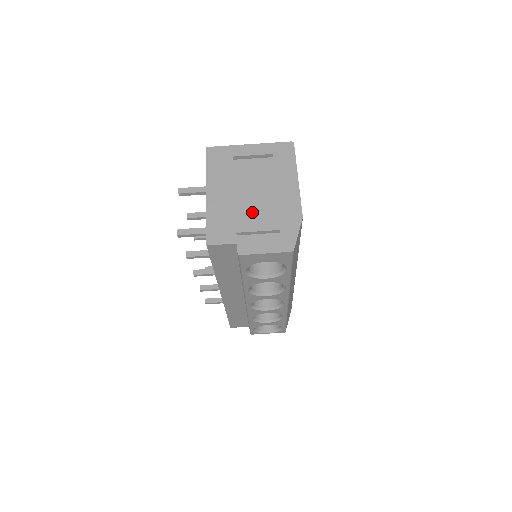
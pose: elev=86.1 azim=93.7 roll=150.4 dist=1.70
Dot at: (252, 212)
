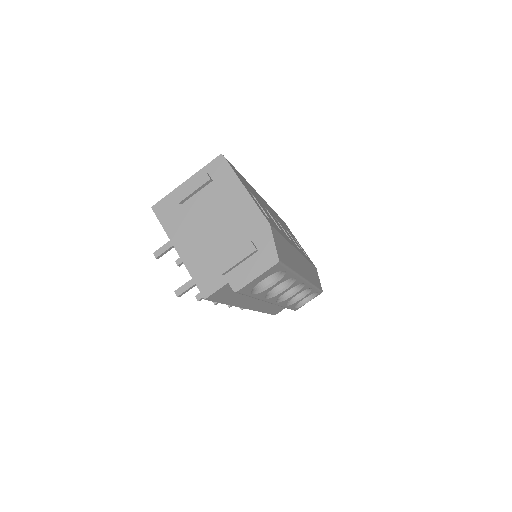
Dot at: (224, 246)
